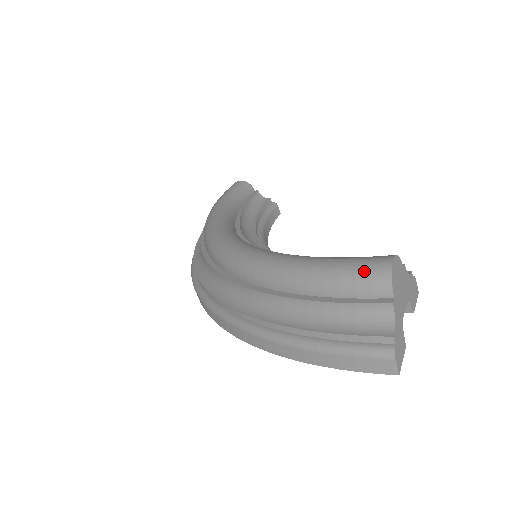
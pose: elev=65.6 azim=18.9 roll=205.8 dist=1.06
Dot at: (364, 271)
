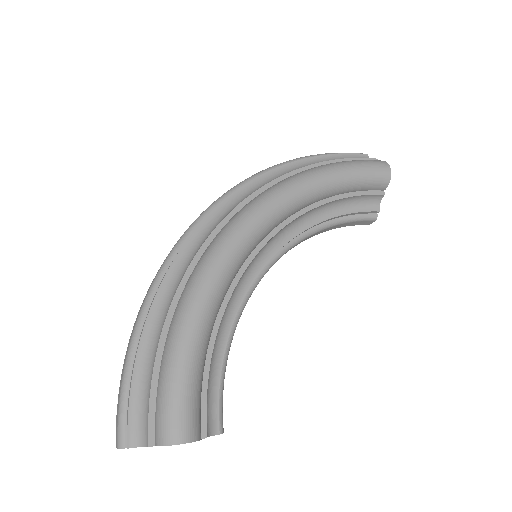
Dot at: (170, 421)
